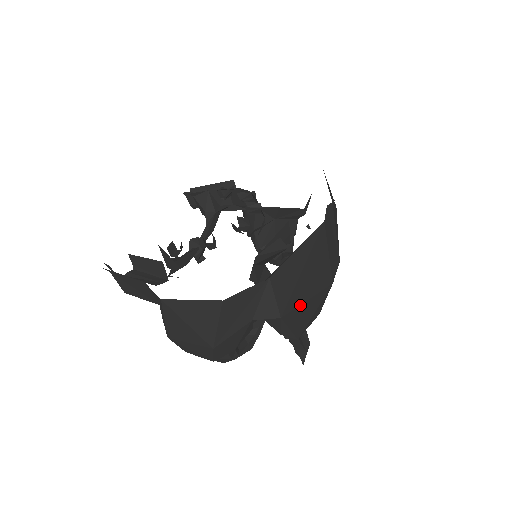
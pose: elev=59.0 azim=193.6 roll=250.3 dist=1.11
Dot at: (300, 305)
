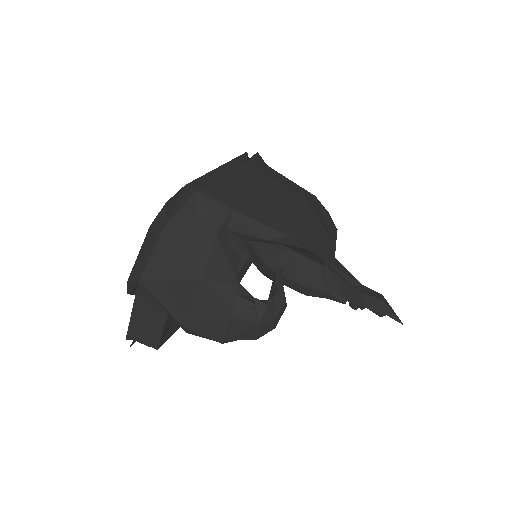
Dot at: (260, 206)
